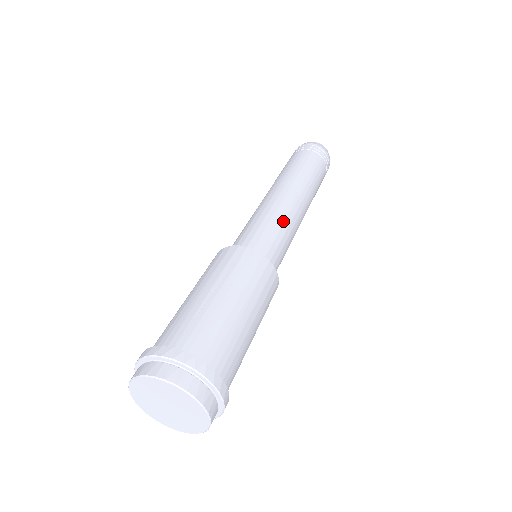
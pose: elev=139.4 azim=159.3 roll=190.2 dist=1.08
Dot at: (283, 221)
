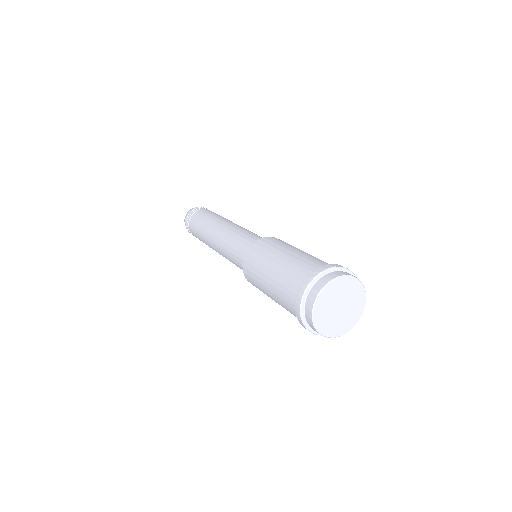
Dot at: (243, 230)
